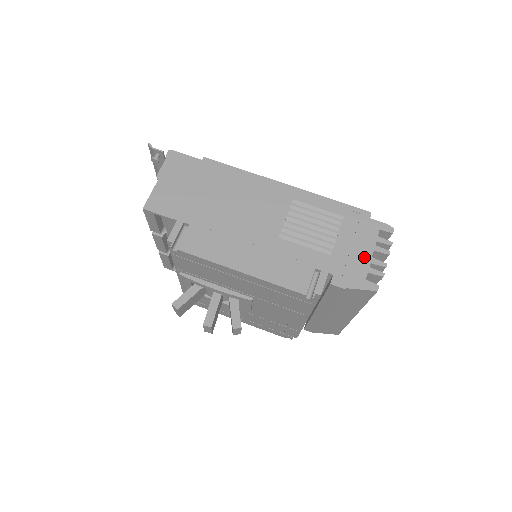
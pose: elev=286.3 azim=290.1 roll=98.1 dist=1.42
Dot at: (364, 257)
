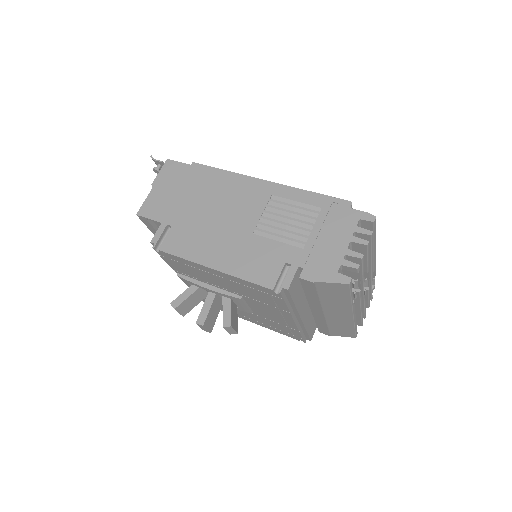
Dot at: (338, 249)
